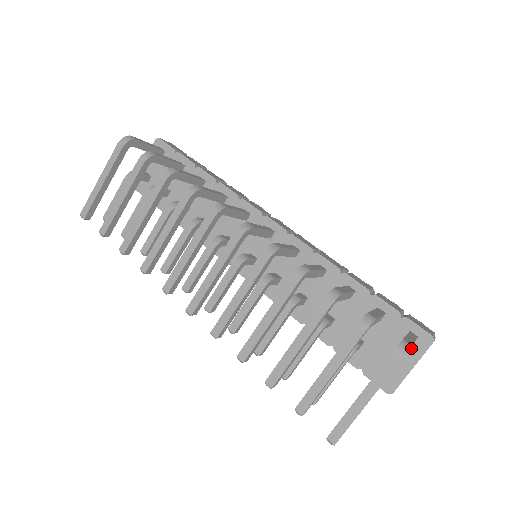
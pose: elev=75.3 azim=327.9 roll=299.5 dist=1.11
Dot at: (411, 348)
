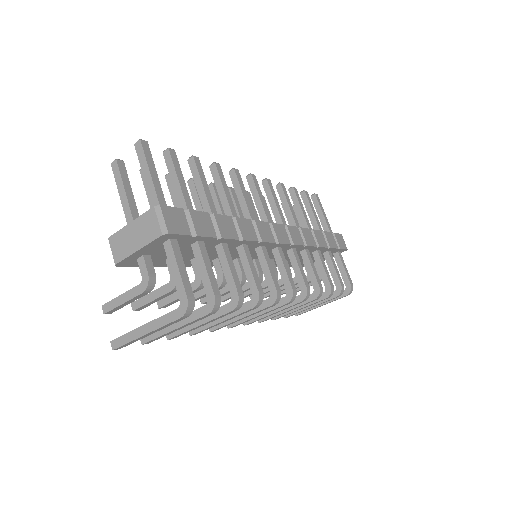
Dot at: occluded
